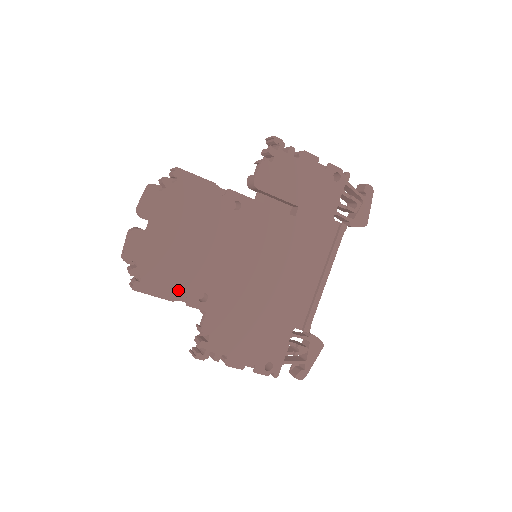
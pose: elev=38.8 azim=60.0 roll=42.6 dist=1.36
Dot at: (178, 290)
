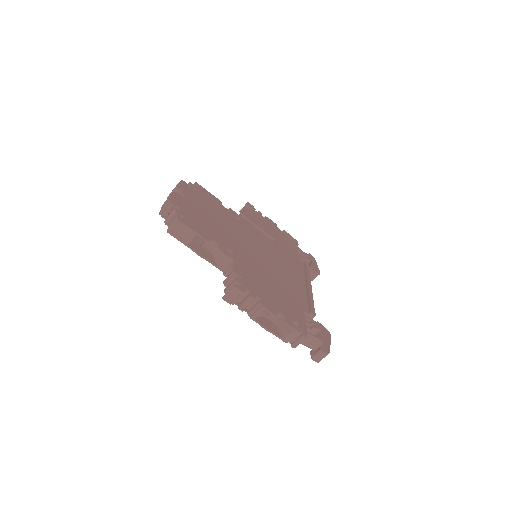
Dot at: (211, 237)
